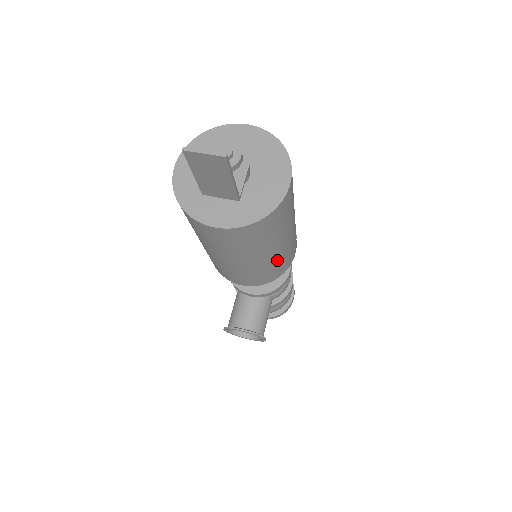
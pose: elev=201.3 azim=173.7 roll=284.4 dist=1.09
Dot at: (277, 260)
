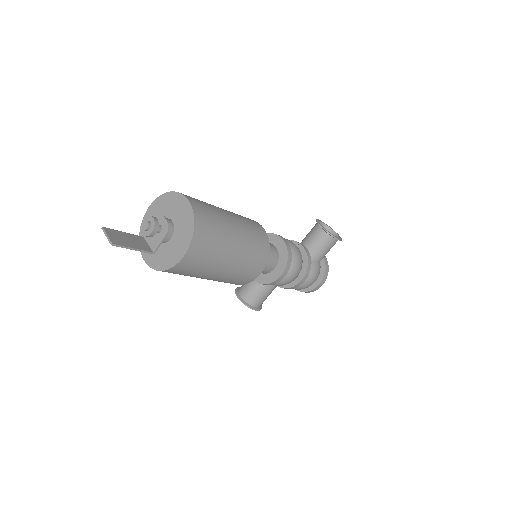
Dot at: (222, 280)
